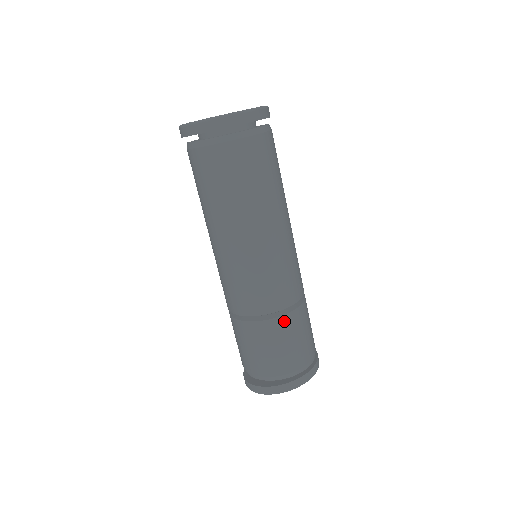
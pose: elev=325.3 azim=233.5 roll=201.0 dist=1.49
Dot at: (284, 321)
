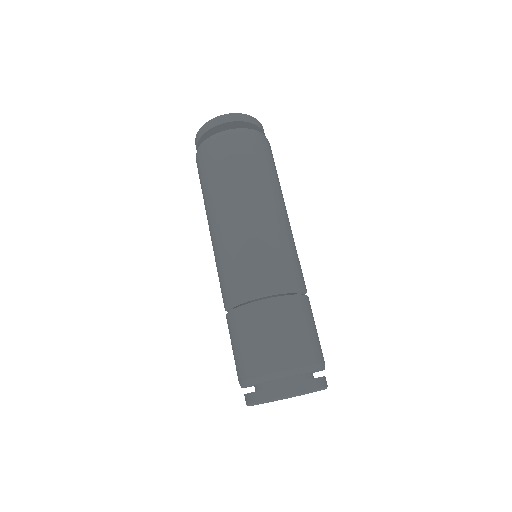
Dot at: (309, 303)
